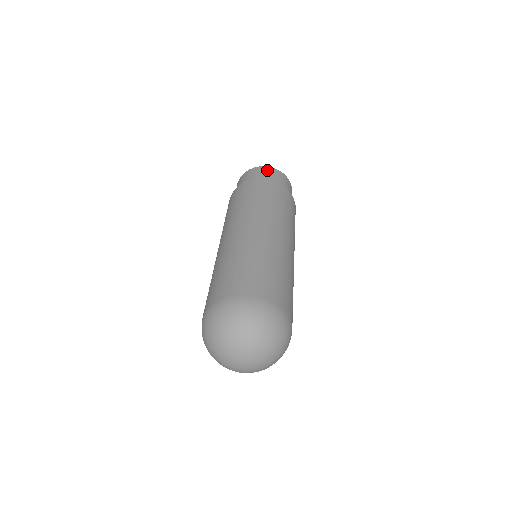
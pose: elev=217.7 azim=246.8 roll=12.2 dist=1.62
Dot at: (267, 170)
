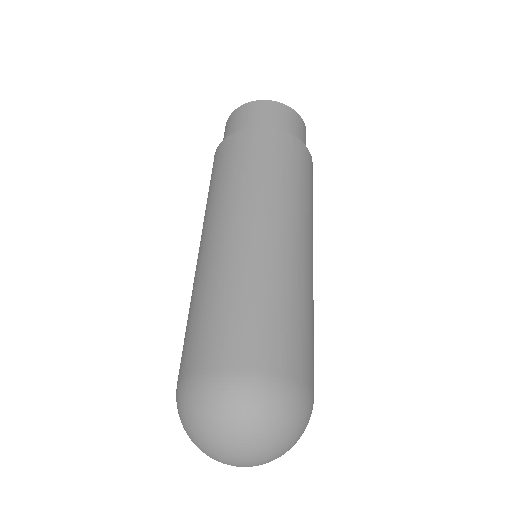
Dot at: (300, 122)
